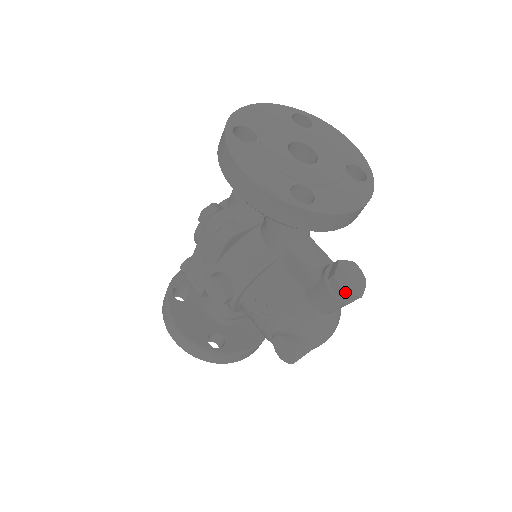
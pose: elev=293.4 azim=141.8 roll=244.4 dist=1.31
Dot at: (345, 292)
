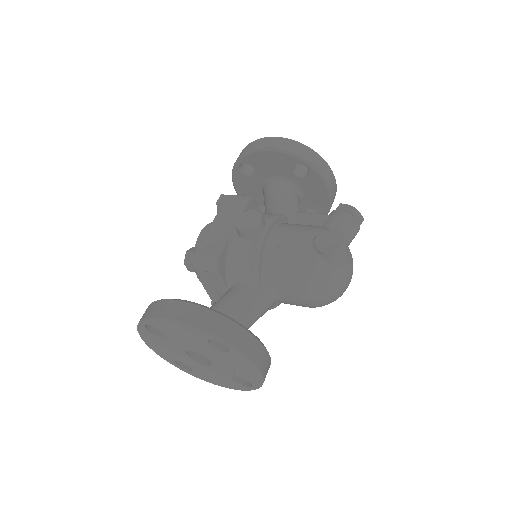
Dot at: (354, 207)
